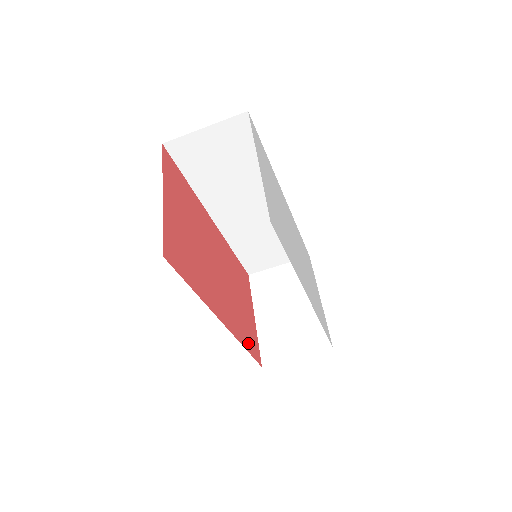
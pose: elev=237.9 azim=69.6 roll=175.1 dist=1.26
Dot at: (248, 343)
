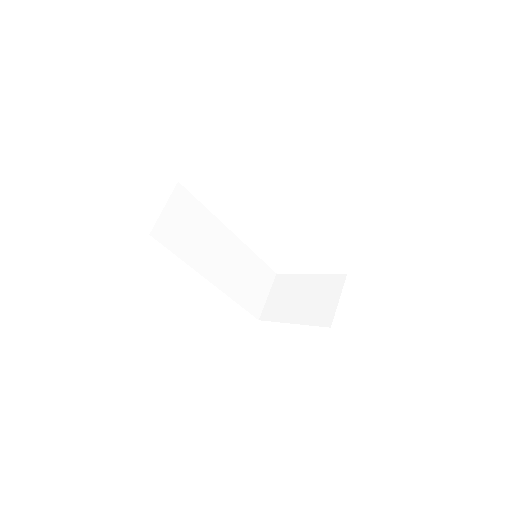
Dot at: occluded
